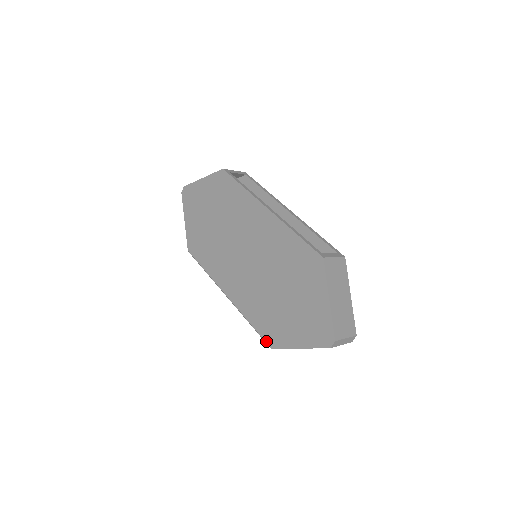
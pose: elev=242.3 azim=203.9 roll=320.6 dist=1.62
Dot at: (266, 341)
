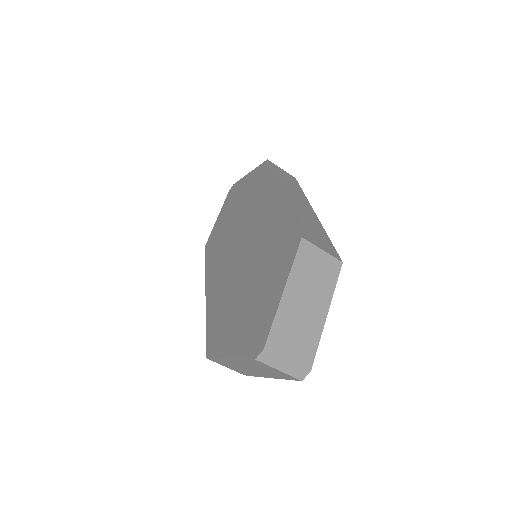
Dot at: (207, 347)
